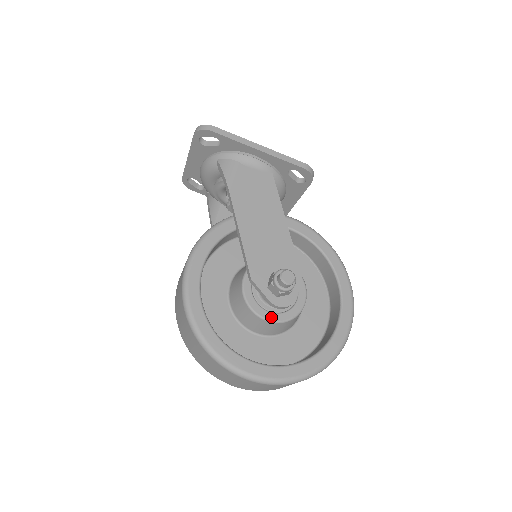
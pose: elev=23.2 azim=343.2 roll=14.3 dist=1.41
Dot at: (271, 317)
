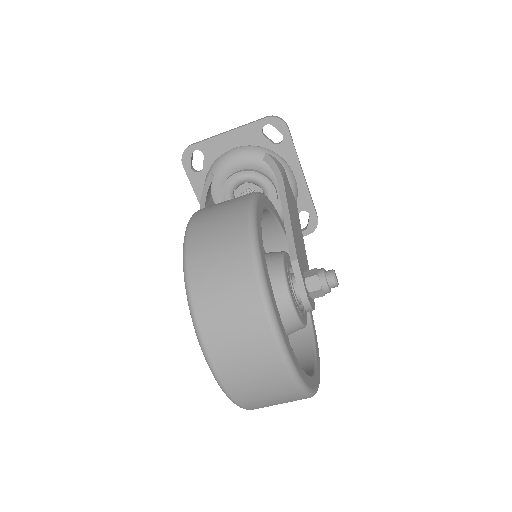
Dot at: (297, 309)
